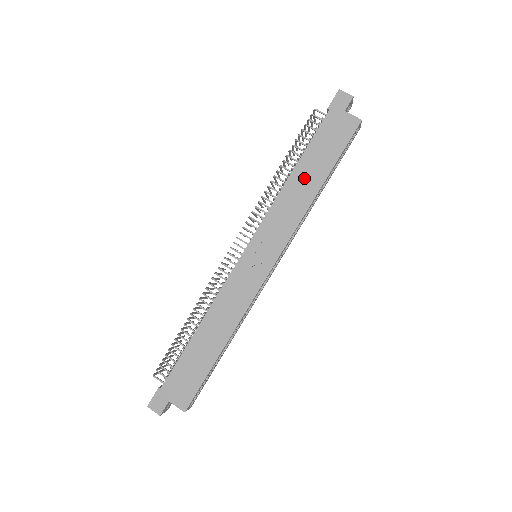
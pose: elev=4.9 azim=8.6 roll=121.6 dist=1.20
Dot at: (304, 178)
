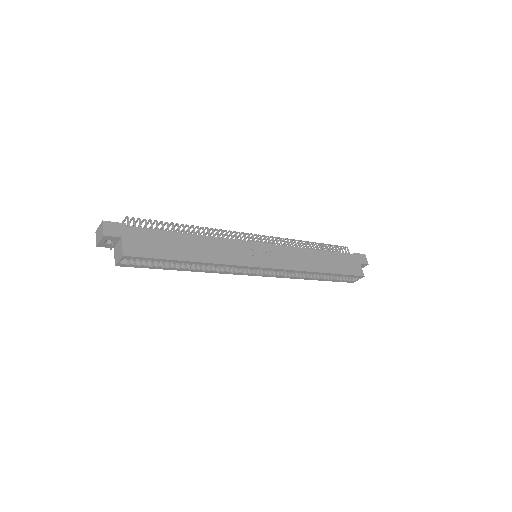
Dot at: (320, 259)
